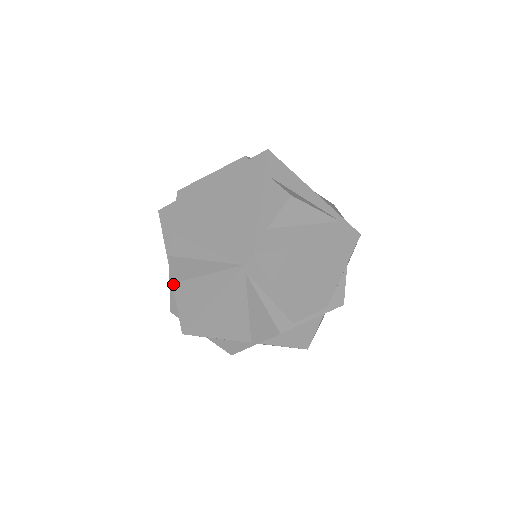
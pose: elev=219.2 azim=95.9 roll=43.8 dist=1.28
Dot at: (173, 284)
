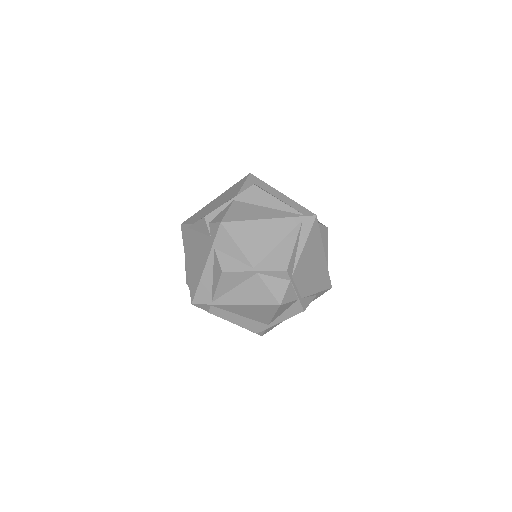
Dot at: (235, 200)
